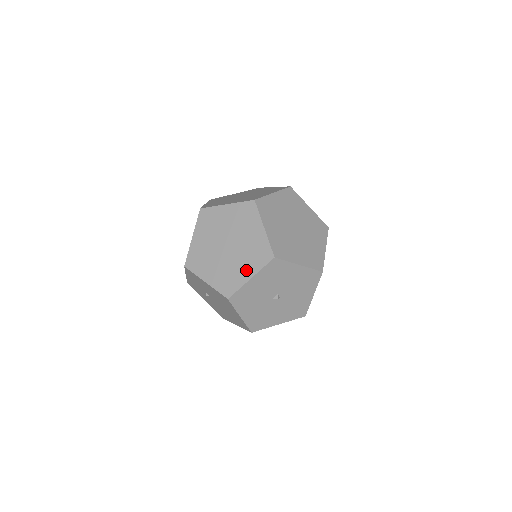
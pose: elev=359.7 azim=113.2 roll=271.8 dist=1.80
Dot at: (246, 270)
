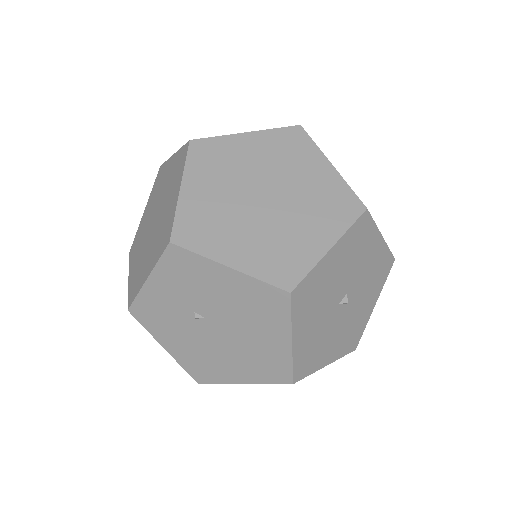
Dot at: (317, 234)
